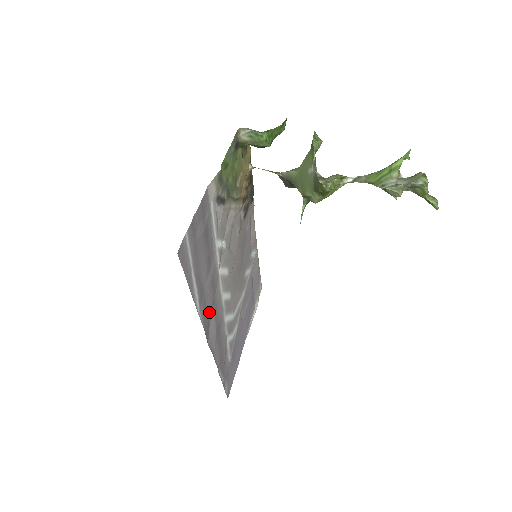
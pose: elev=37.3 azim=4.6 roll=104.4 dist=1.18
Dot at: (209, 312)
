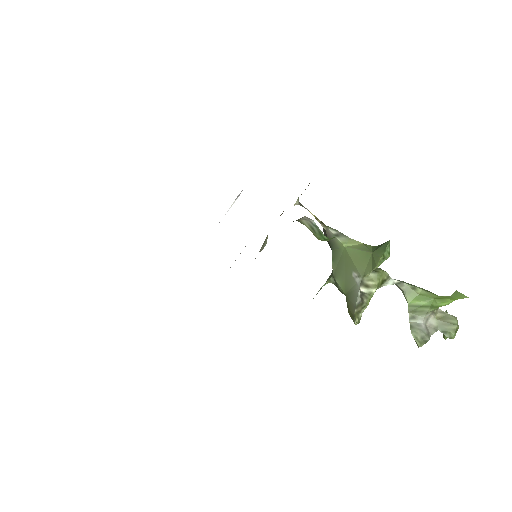
Dot at: occluded
